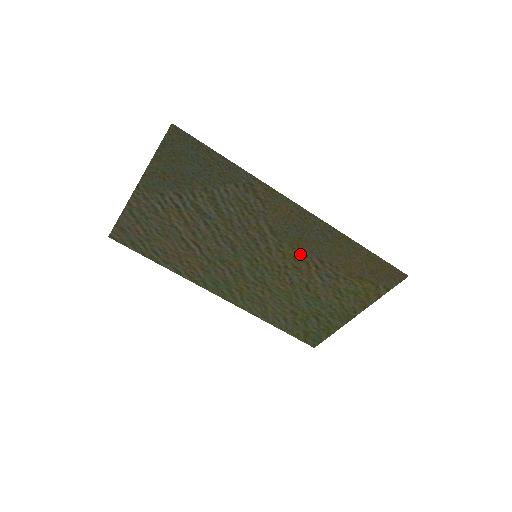
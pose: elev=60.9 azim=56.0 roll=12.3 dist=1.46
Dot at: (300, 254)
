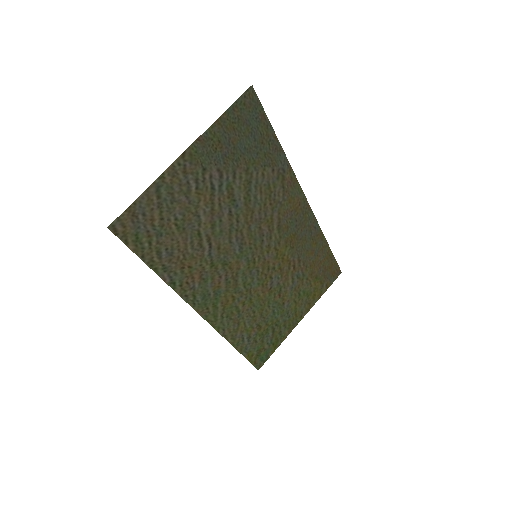
Dot at: (288, 253)
